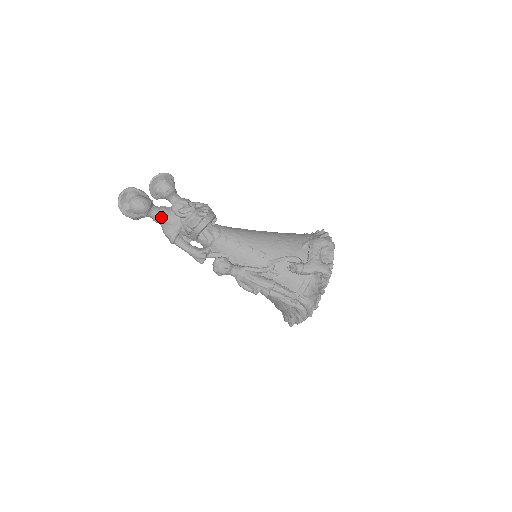
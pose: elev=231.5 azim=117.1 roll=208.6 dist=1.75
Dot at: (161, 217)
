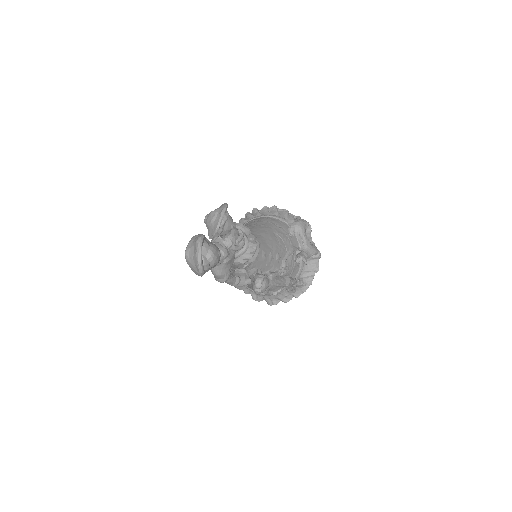
Dot at: (223, 259)
